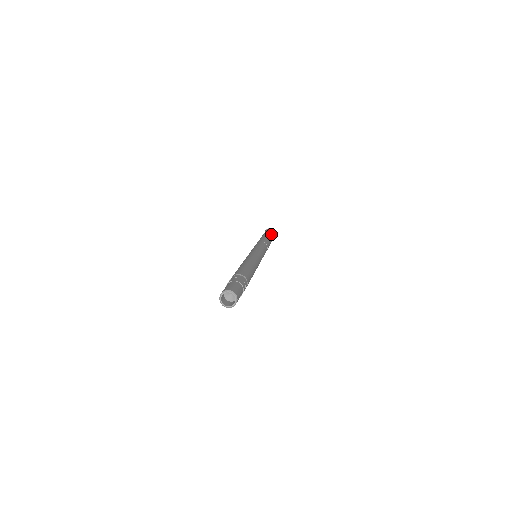
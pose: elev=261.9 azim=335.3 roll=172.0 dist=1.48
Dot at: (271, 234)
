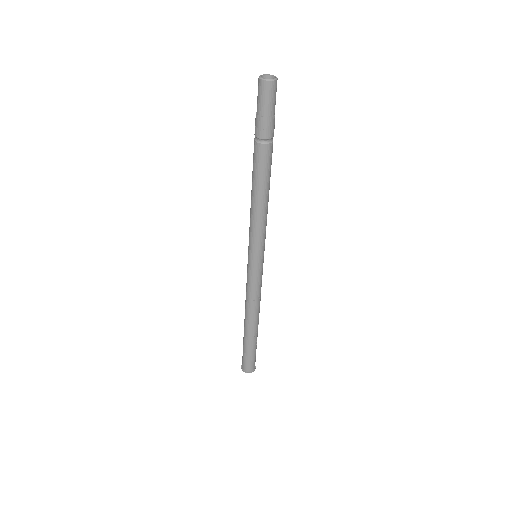
Dot at: occluded
